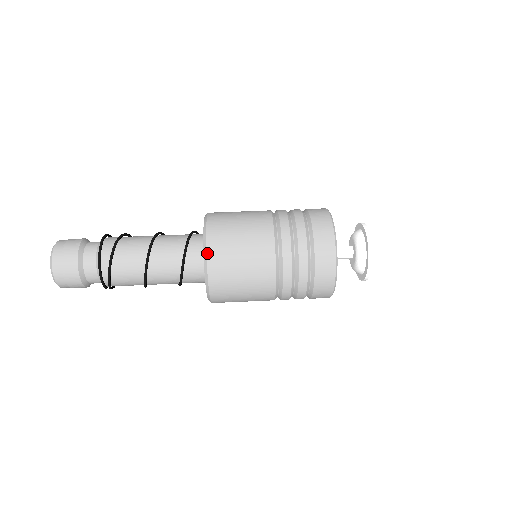
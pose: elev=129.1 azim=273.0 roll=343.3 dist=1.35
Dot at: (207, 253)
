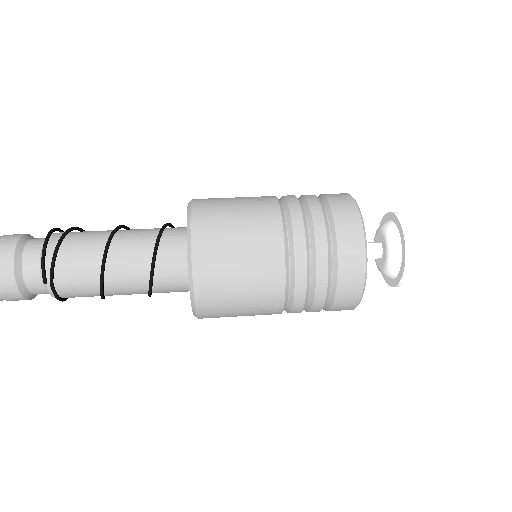
Dot at: (192, 207)
